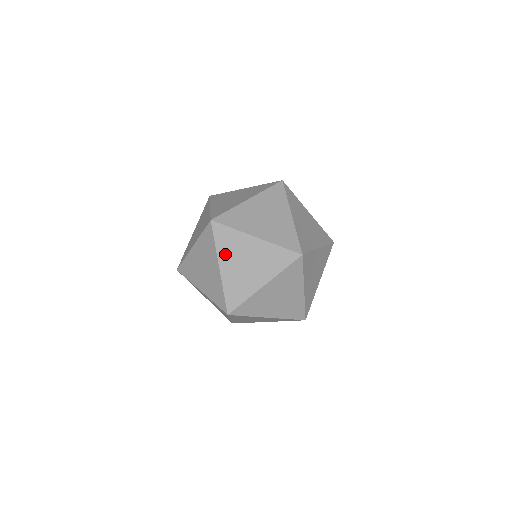
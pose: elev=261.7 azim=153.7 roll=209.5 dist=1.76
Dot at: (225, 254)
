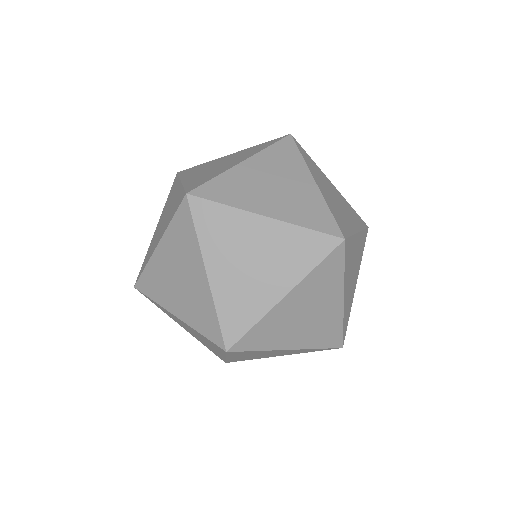
Dot at: (173, 319)
